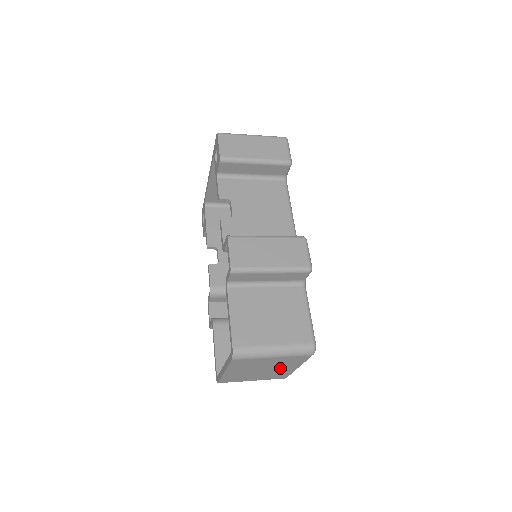
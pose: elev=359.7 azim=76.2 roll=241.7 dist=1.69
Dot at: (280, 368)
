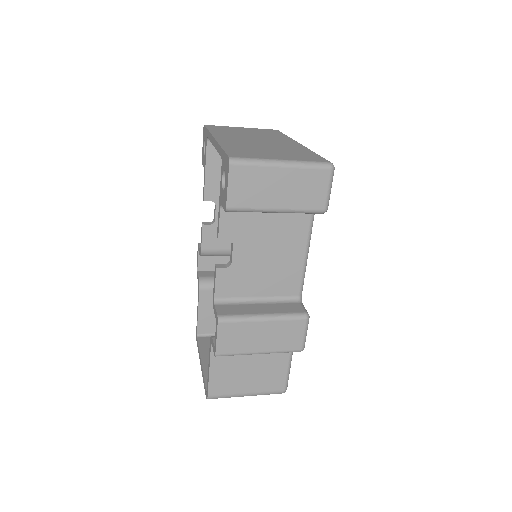
Dot at: occluded
